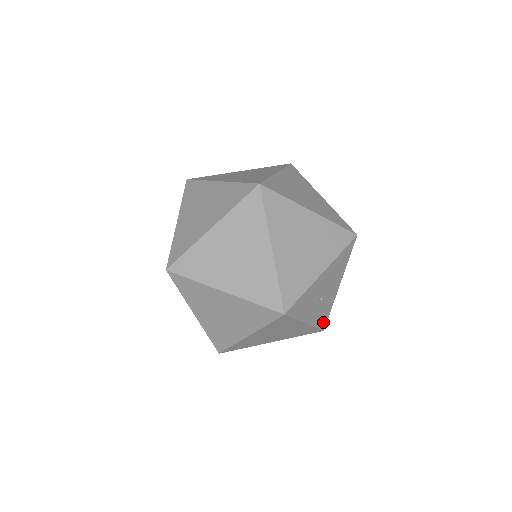
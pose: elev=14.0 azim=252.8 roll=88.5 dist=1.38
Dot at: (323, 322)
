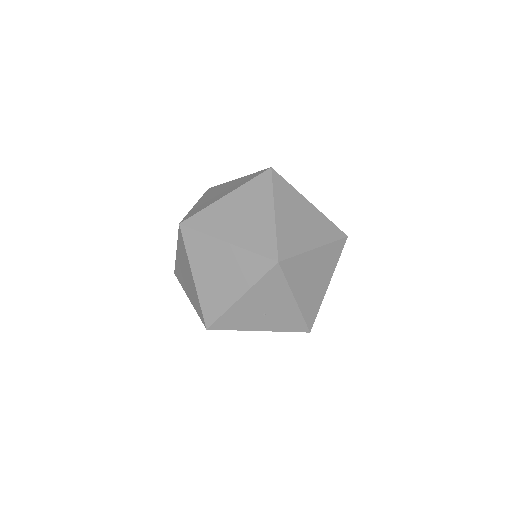
Dot at: (299, 327)
